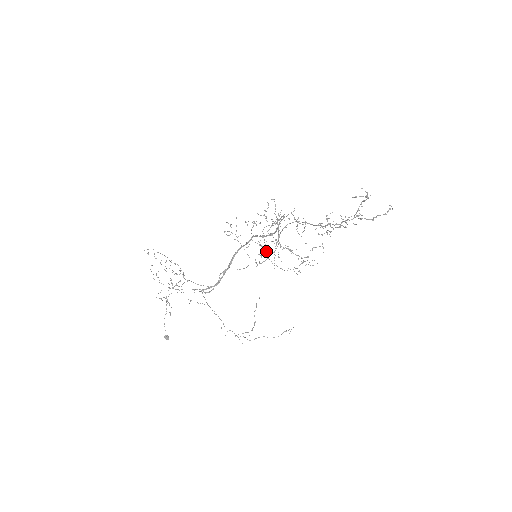
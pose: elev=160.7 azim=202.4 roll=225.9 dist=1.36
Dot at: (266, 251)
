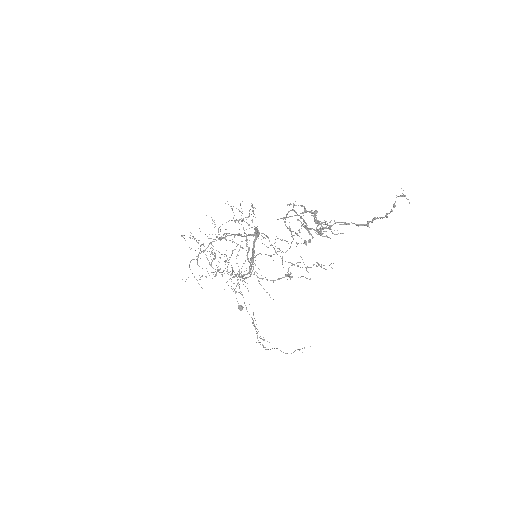
Dot at: occluded
